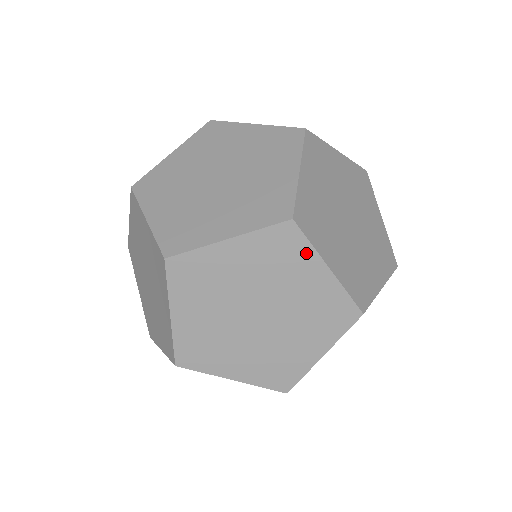
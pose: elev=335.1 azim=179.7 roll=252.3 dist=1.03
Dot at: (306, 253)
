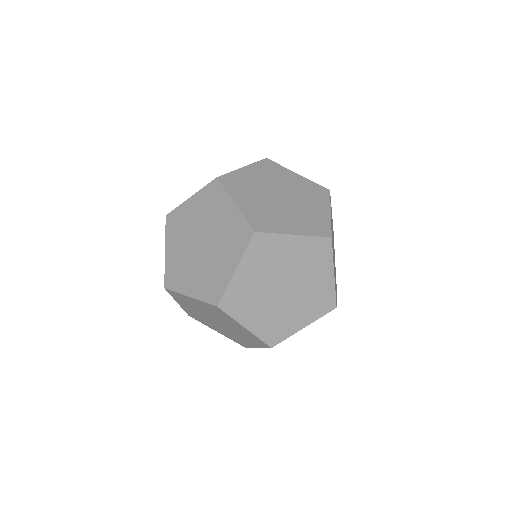
Dot at: (223, 196)
